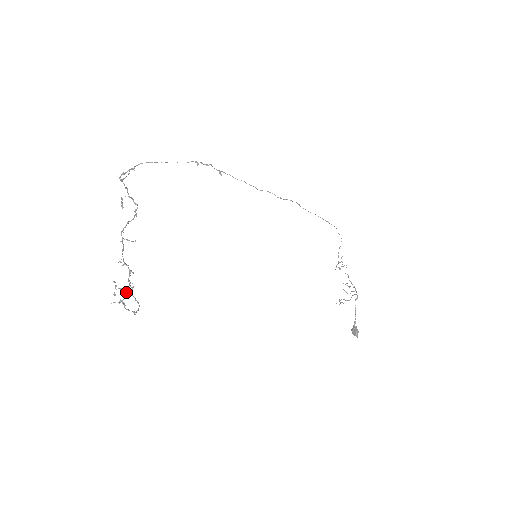
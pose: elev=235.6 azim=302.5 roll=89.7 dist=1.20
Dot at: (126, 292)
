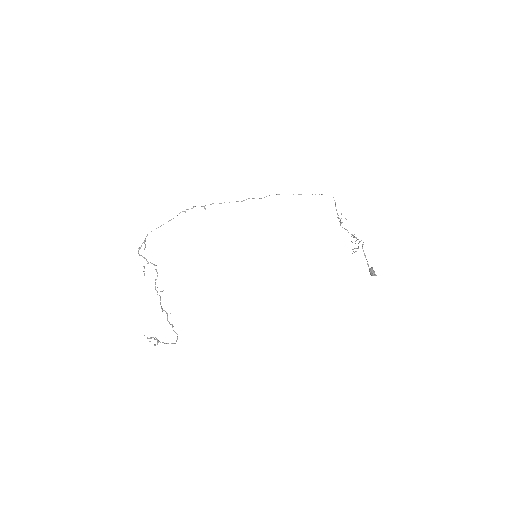
Dot at: occluded
